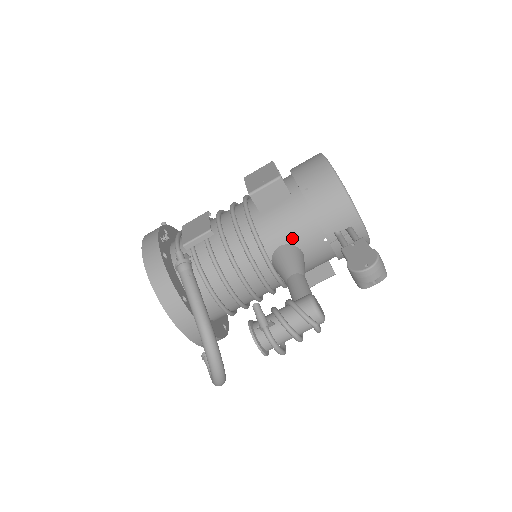
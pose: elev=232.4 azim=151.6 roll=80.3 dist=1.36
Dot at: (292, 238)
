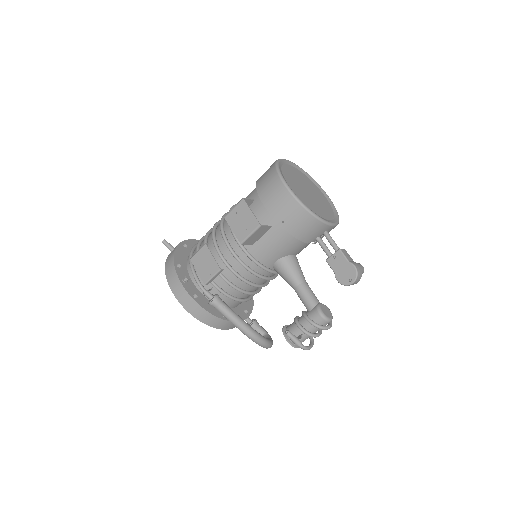
Dot at: (284, 253)
